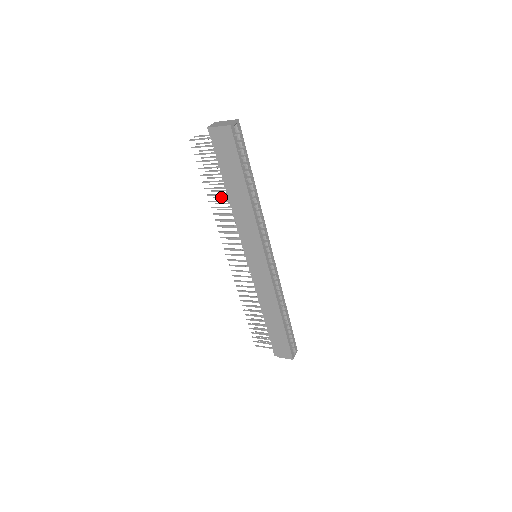
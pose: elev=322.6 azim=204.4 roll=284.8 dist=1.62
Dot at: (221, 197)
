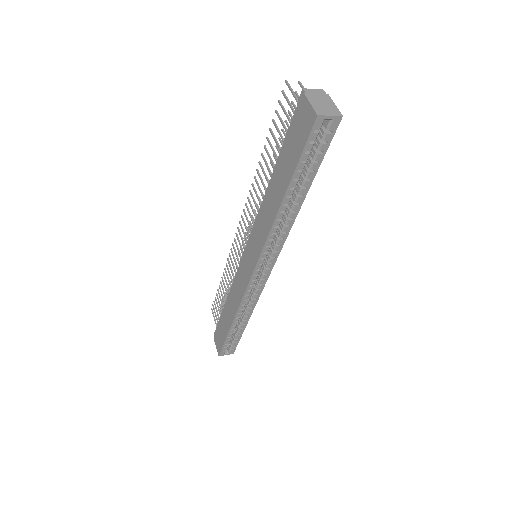
Dot at: occluded
